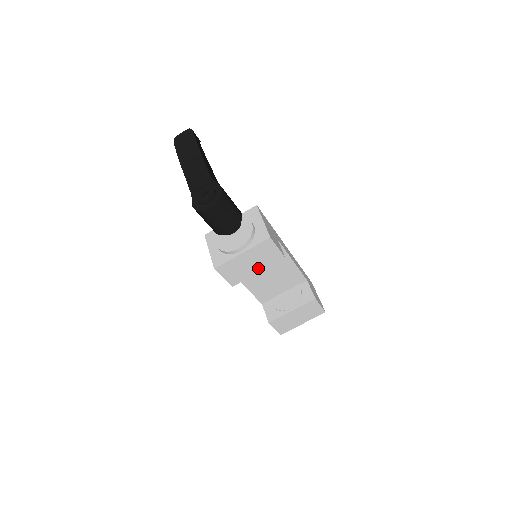
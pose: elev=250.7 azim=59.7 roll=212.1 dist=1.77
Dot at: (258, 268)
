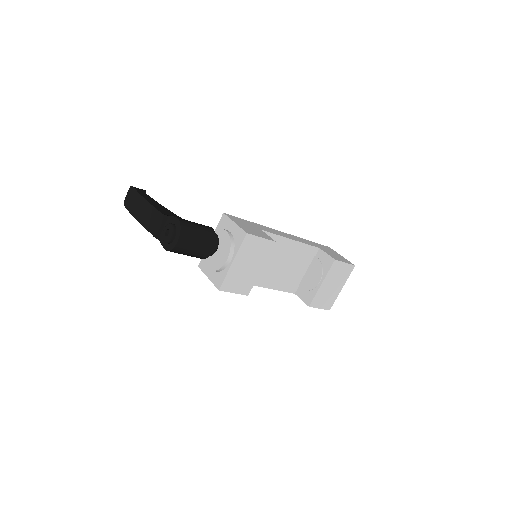
Dot at: (258, 266)
